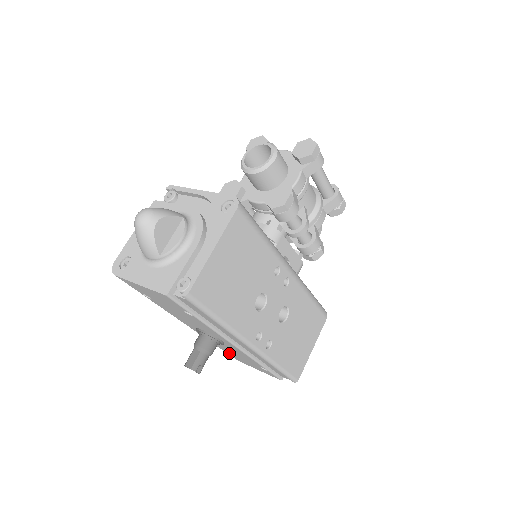
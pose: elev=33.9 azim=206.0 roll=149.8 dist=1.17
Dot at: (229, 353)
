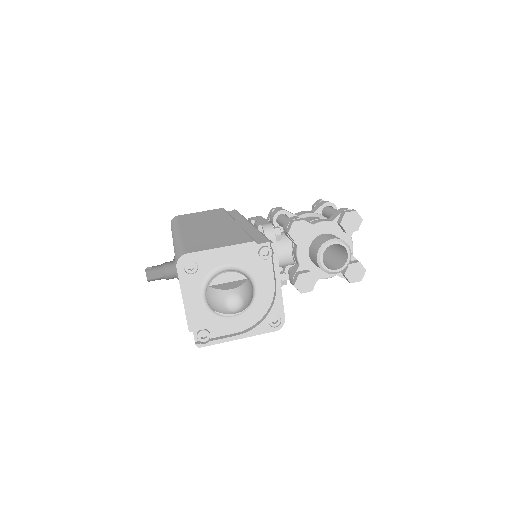
Dot at: occluded
